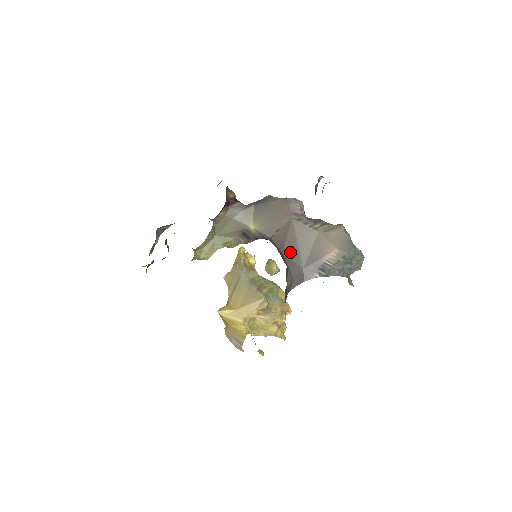
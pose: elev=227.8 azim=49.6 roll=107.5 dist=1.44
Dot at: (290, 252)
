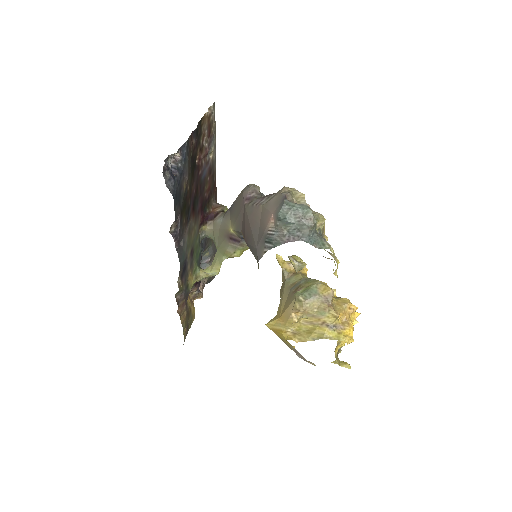
Dot at: (248, 237)
